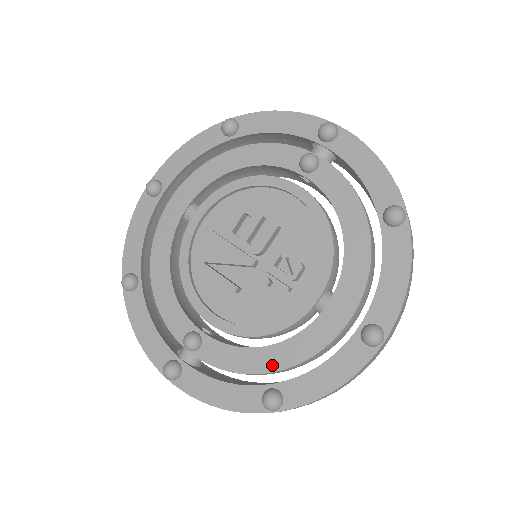
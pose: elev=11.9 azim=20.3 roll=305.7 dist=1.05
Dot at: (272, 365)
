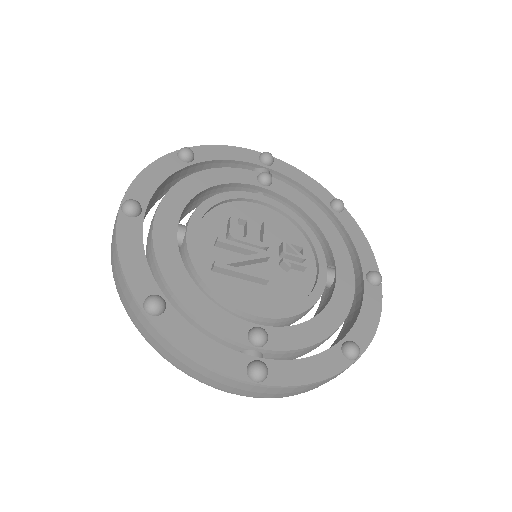
Dot at: (331, 326)
